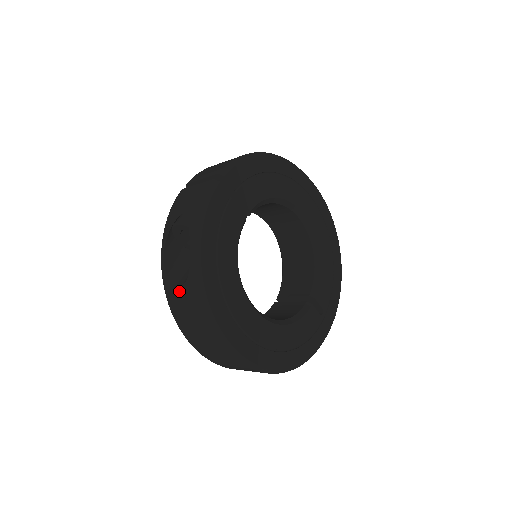
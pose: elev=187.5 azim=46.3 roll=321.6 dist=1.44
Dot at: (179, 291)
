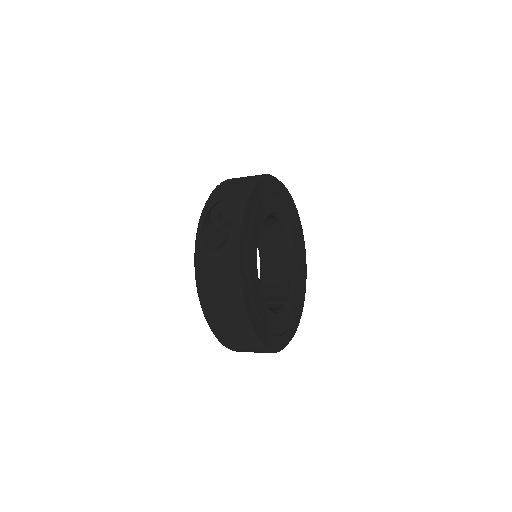
Dot at: (213, 255)
